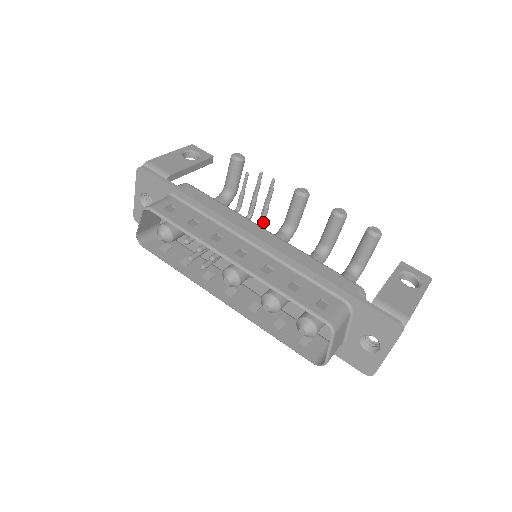
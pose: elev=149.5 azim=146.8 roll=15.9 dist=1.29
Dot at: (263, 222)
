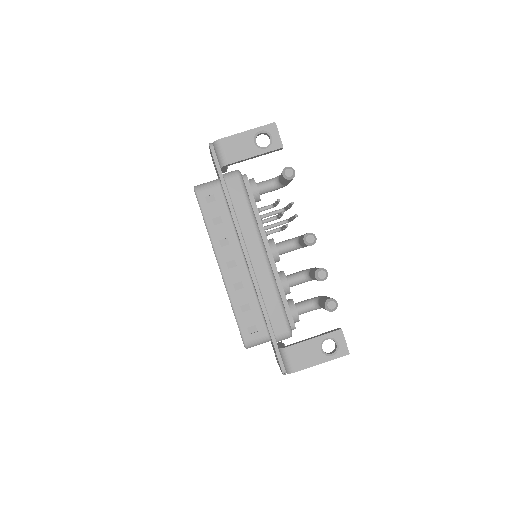
Dot at: (282, 230)
